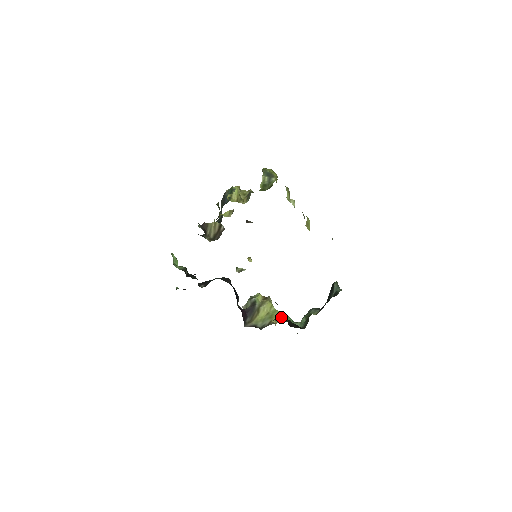
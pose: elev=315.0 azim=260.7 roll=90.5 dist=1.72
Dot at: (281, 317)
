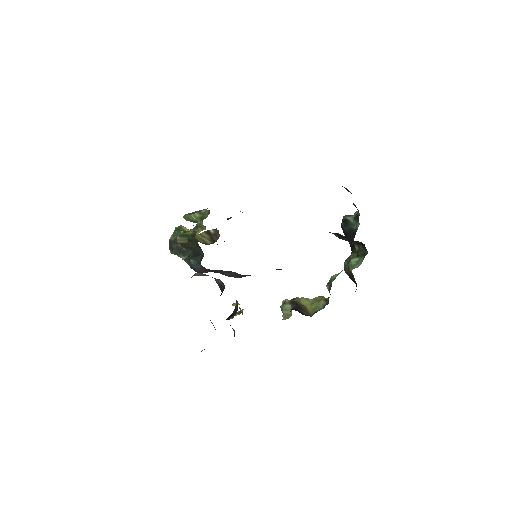
Dot at: (334, 277)
